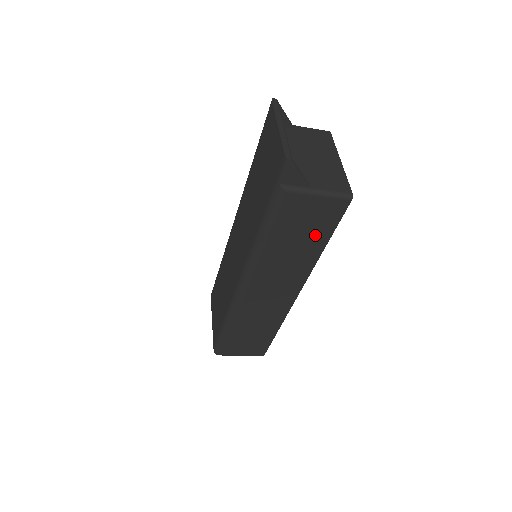
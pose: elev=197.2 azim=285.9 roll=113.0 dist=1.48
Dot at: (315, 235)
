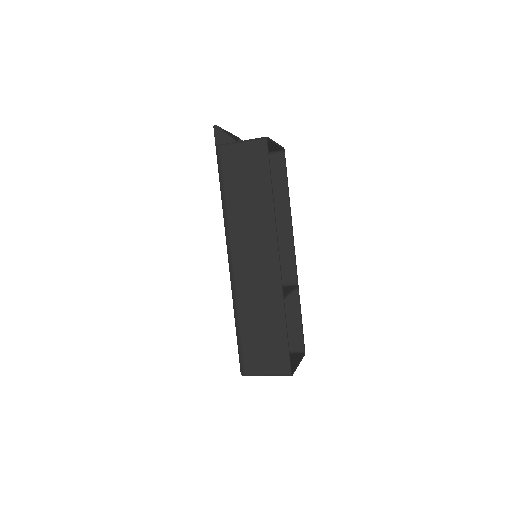
Dot at: (258, 181)
